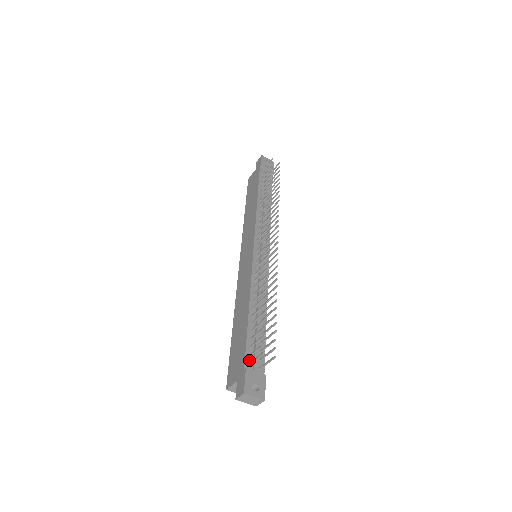
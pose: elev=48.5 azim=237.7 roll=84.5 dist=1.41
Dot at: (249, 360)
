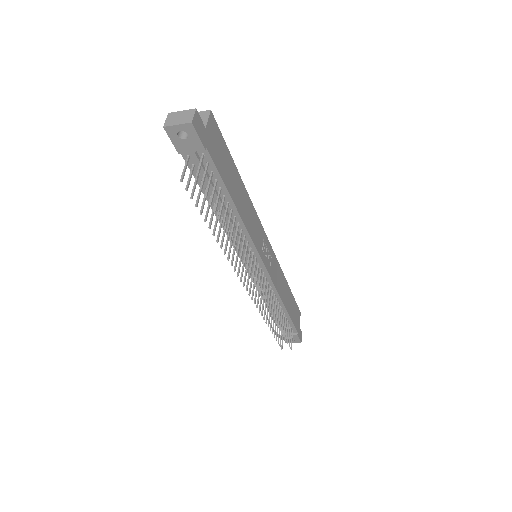
Dot at: occluded
